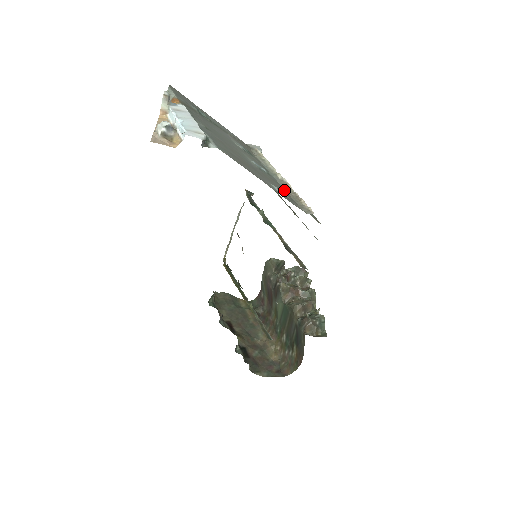
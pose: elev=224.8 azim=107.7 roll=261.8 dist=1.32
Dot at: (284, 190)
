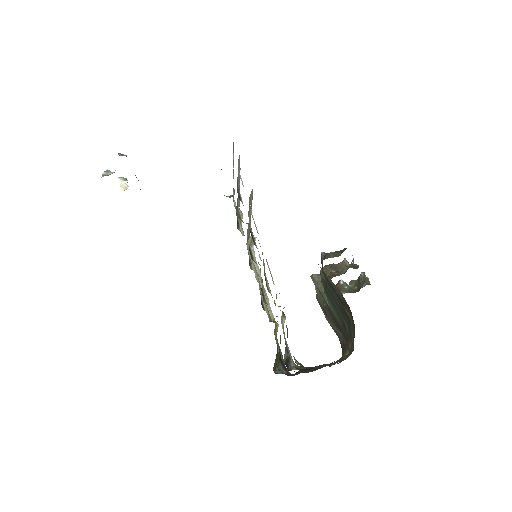
Dot at: occluded
